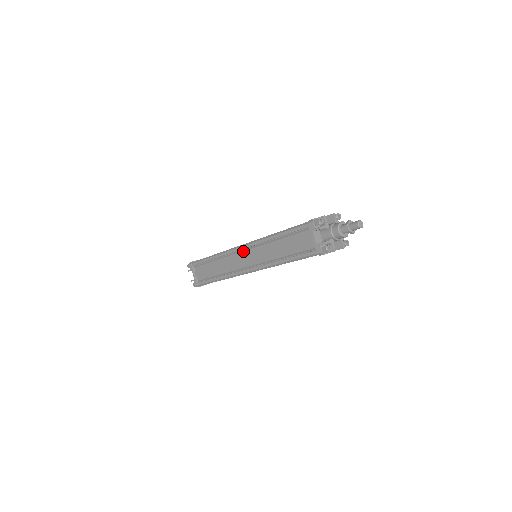
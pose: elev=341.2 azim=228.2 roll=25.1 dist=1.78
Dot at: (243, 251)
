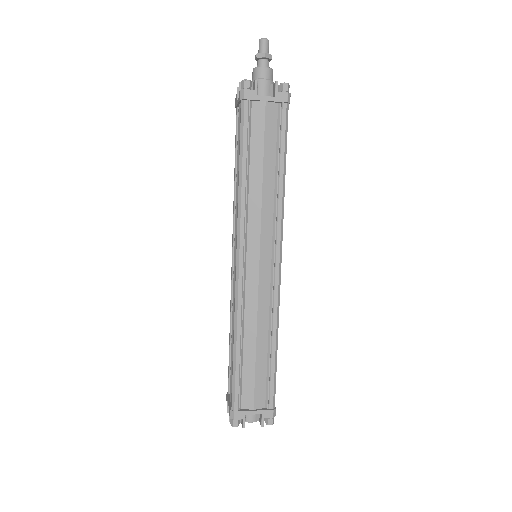
Dot at: occluded
